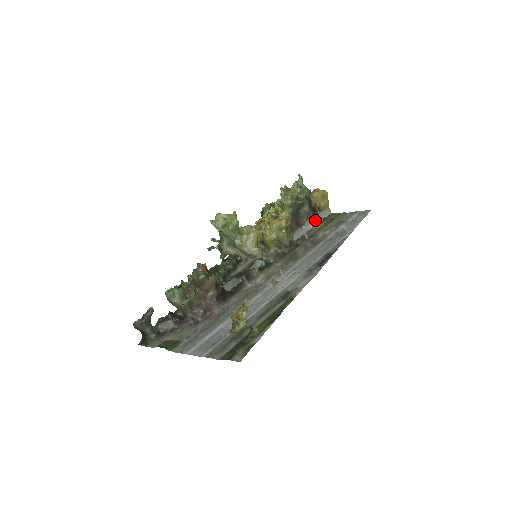
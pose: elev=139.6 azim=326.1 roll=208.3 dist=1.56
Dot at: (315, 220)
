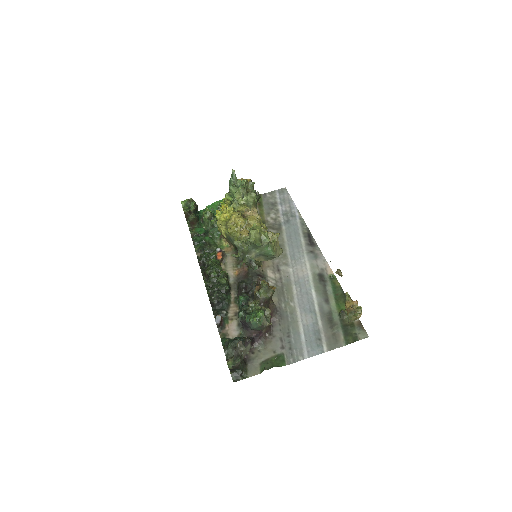
Dot at: occluded
